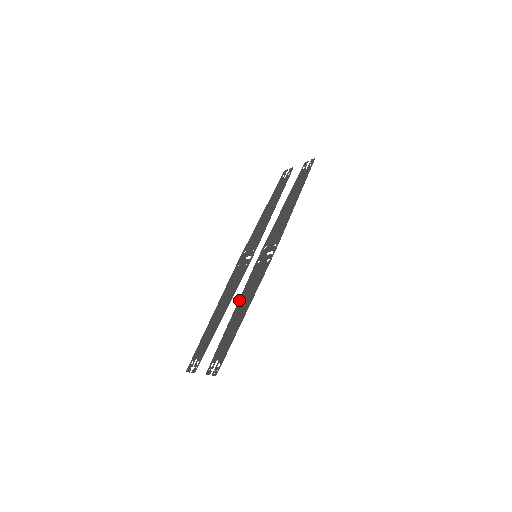
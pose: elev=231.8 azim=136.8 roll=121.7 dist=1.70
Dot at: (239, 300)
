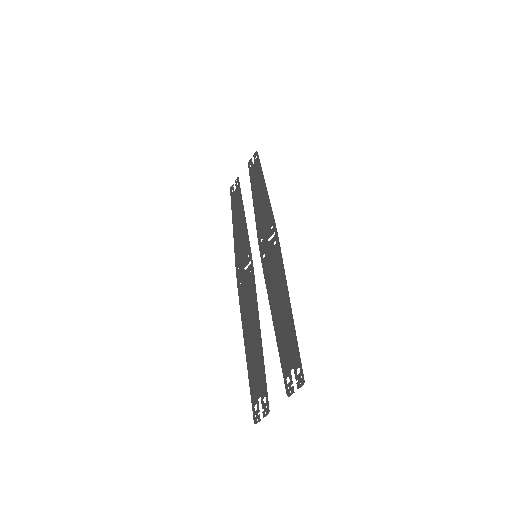
Dot at: (269, 300)
